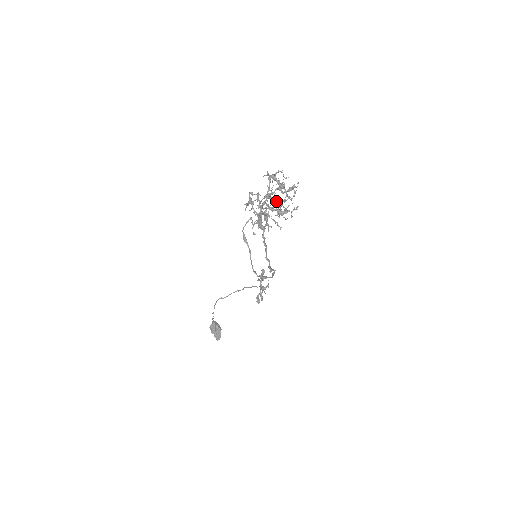
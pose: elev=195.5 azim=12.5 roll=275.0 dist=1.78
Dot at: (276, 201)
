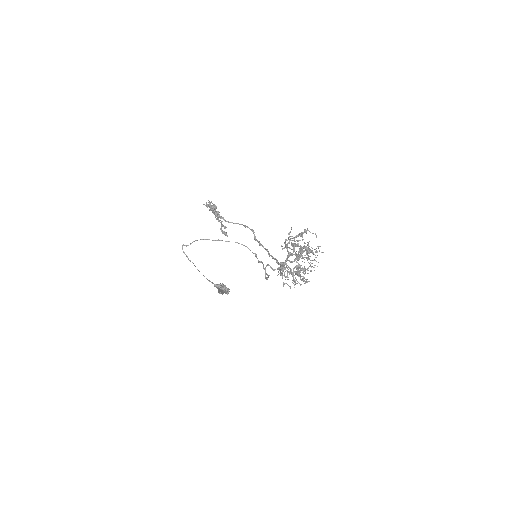
Dot at: occluded
